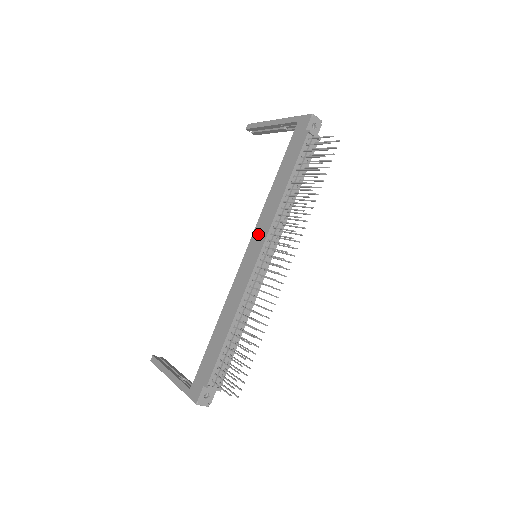
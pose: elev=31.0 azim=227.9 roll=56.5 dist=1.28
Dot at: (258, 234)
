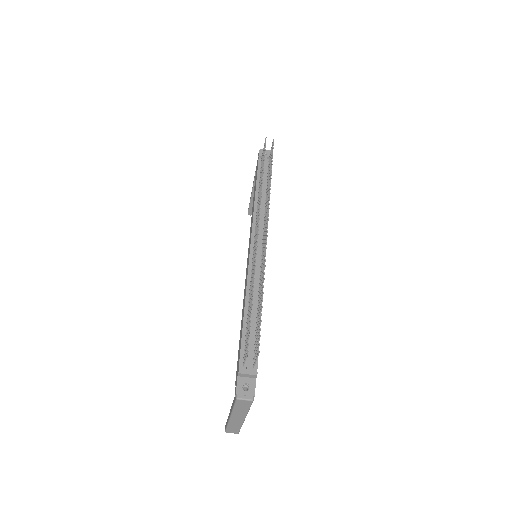
Dot at: occluded
